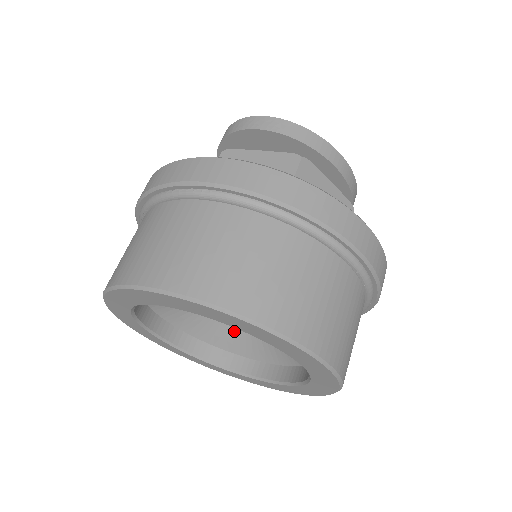
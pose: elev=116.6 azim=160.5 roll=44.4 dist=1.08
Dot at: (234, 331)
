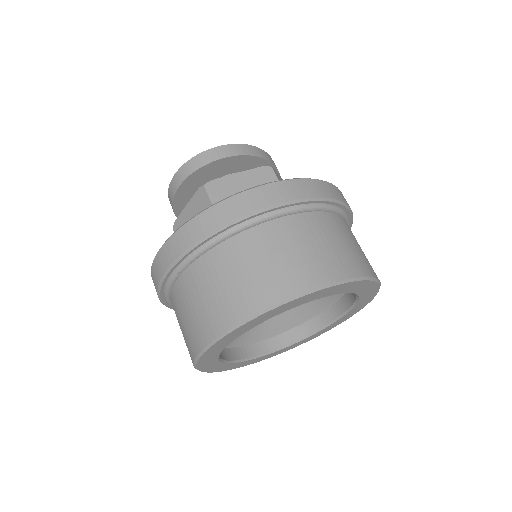
Dot at: occluded
